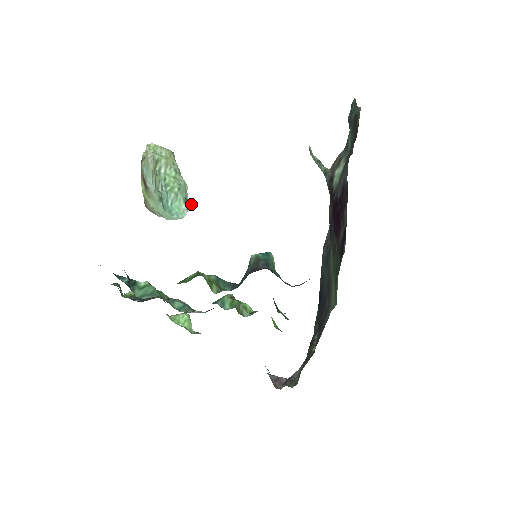
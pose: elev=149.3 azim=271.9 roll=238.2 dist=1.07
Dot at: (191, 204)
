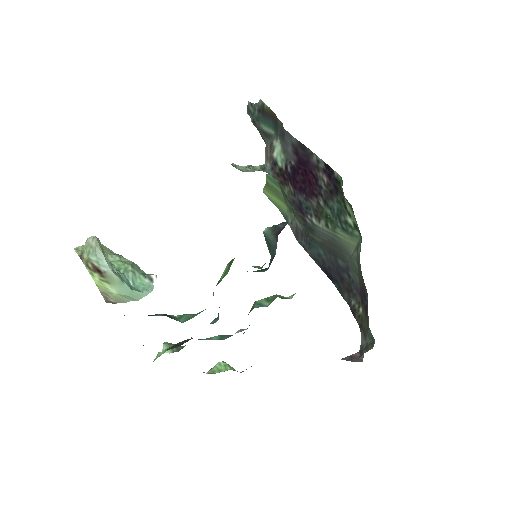
Dot at: (152, 275)
